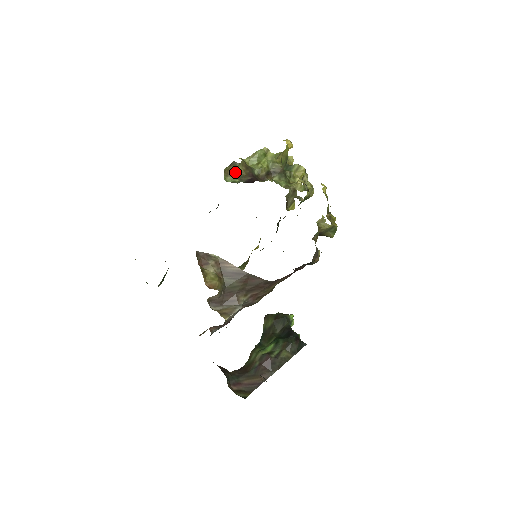
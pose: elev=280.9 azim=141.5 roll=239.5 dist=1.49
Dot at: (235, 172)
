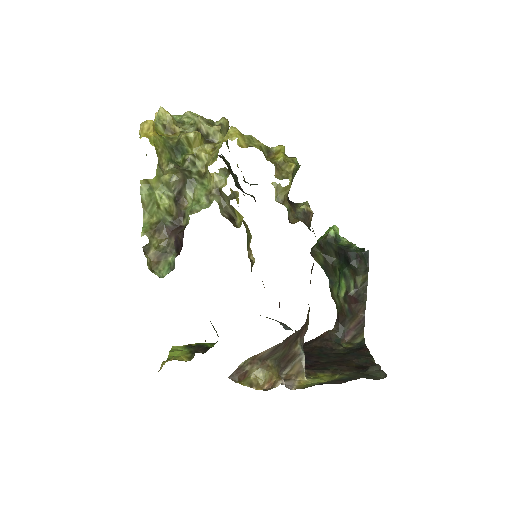
Dot at: (157, 255)
